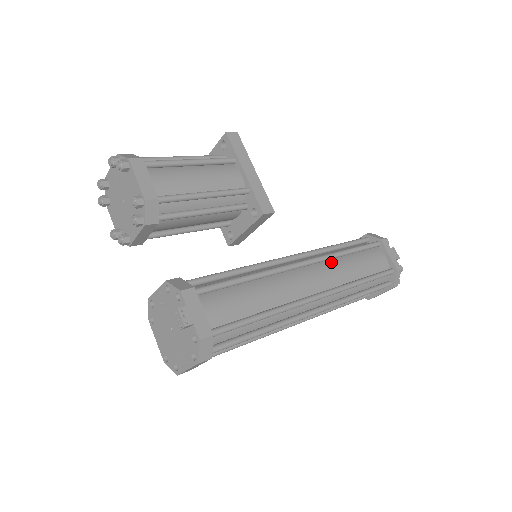
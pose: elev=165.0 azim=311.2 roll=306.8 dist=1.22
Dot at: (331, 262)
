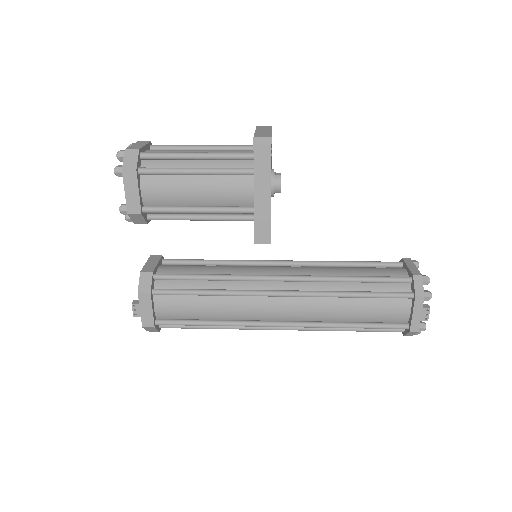
Dot at: (322, 299)
